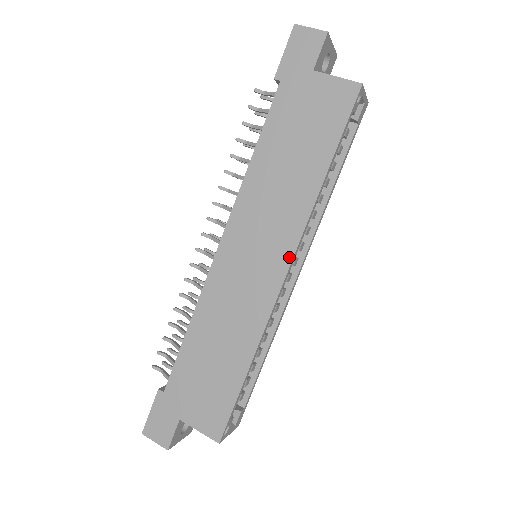
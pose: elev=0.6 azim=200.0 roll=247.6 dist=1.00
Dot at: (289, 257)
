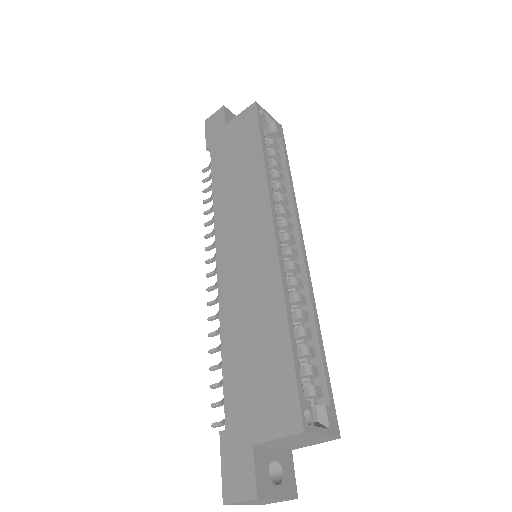
Dot at: (269, 216)
